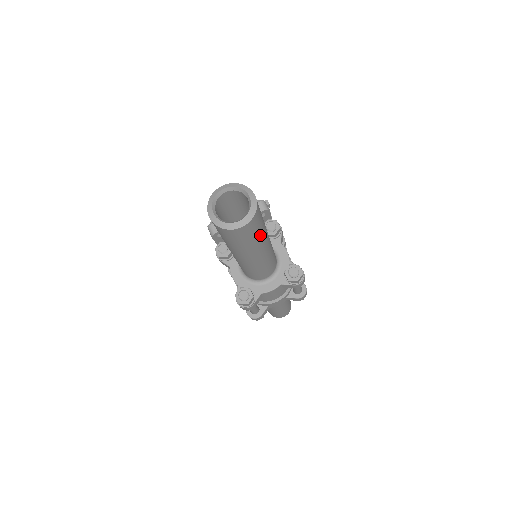
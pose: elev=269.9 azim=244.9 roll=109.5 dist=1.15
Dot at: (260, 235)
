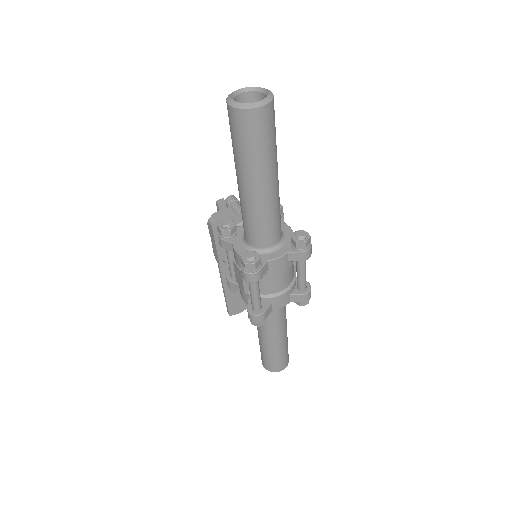
Dot at: (273, 146)
